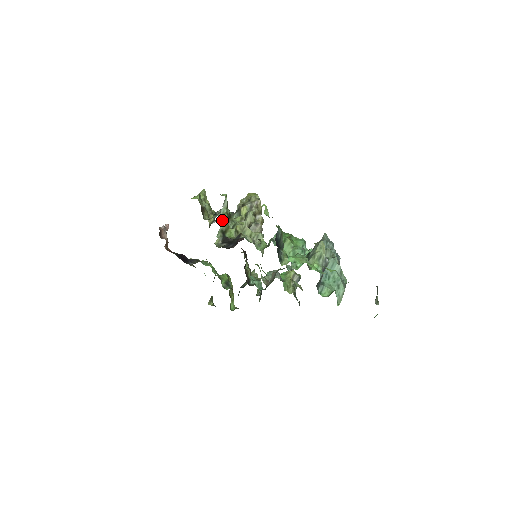
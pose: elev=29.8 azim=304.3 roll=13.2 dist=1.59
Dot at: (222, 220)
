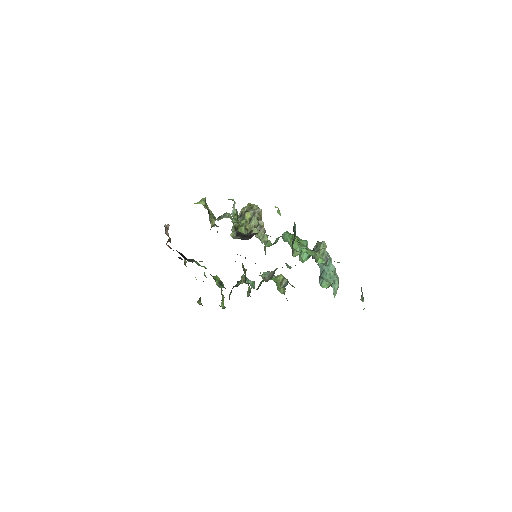
Dot at: (234, 218)
